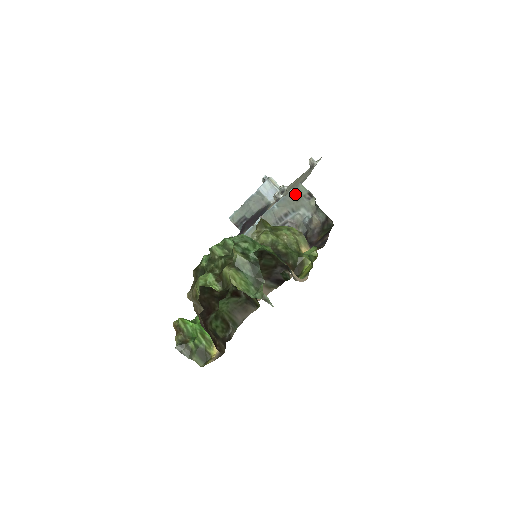
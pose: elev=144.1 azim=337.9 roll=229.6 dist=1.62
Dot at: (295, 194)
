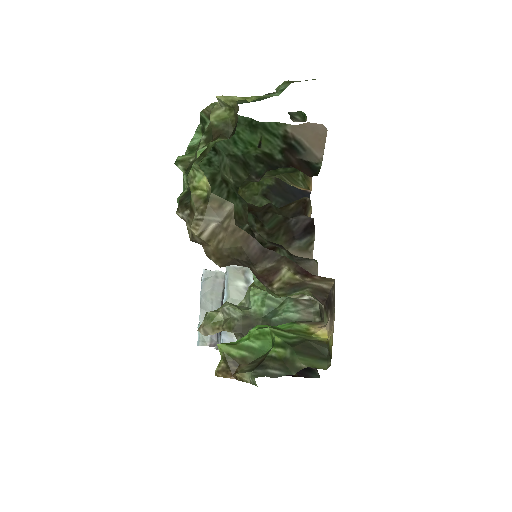
Dot at: occluded
